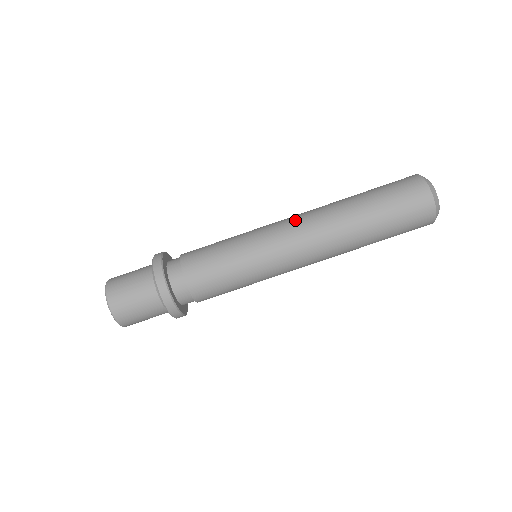
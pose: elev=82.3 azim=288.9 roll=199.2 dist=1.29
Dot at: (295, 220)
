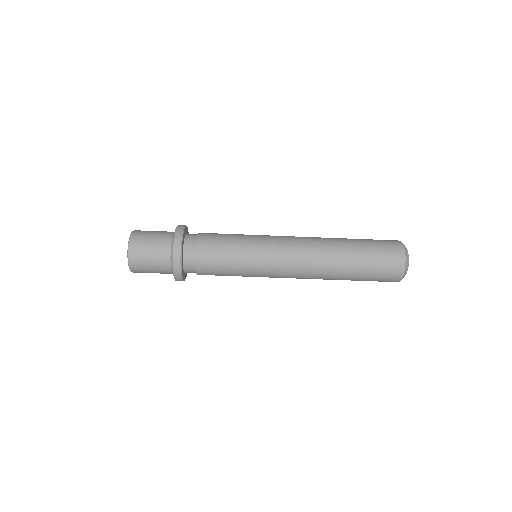
Dot at: (297, 239)
